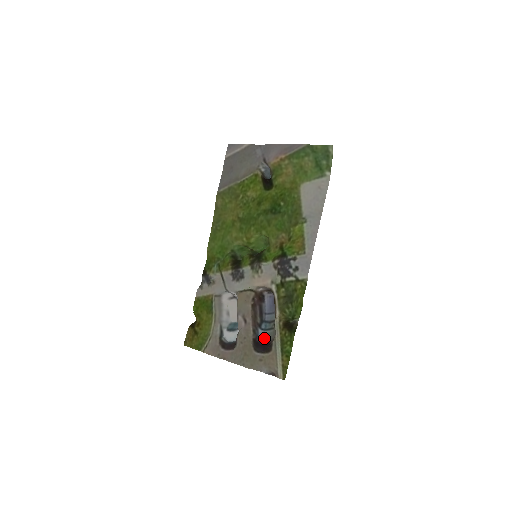
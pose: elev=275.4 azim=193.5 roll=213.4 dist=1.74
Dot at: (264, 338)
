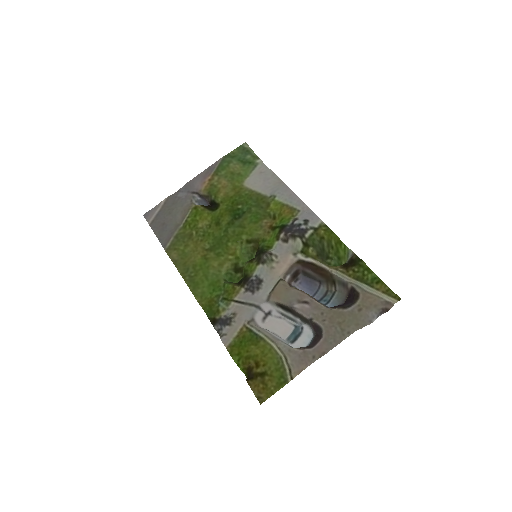
Dot at: (337, 305)
